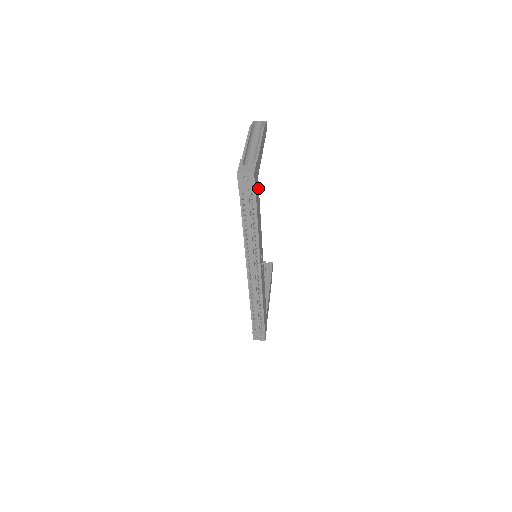
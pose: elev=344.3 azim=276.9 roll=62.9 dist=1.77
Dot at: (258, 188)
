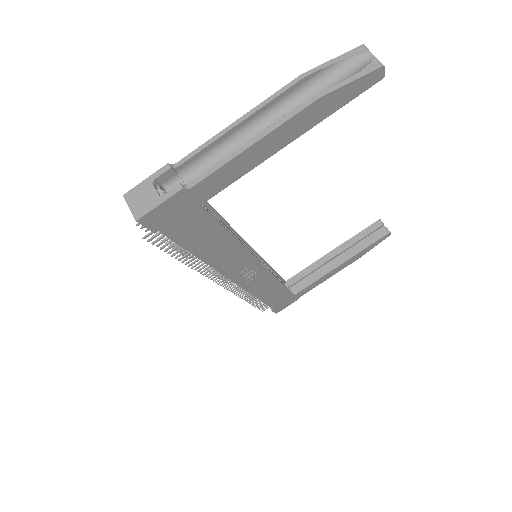
Dot at: (205, 217)
